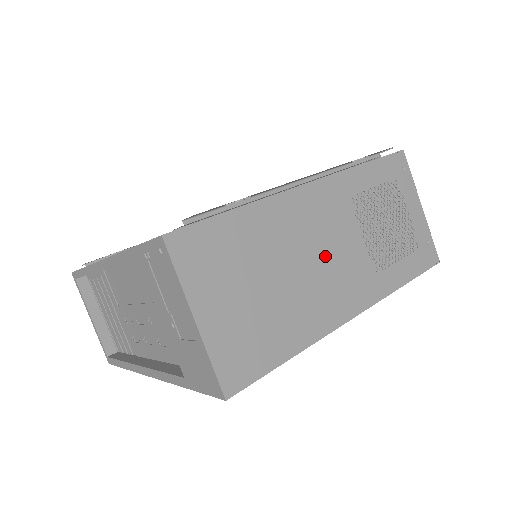
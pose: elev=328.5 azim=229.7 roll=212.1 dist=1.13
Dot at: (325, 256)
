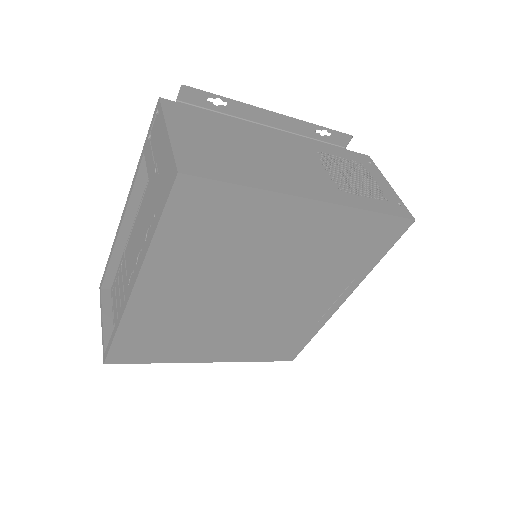
Dot at: (289, 161)
